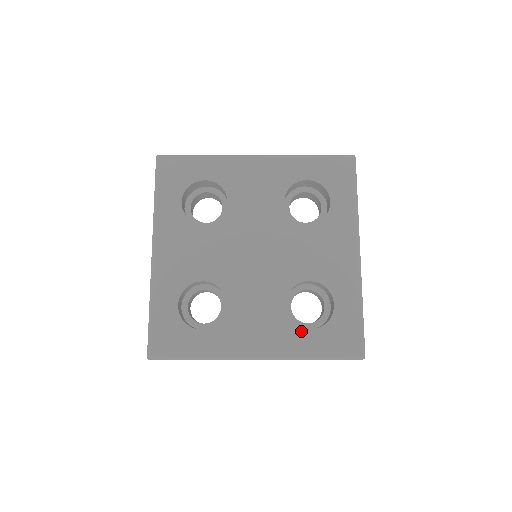
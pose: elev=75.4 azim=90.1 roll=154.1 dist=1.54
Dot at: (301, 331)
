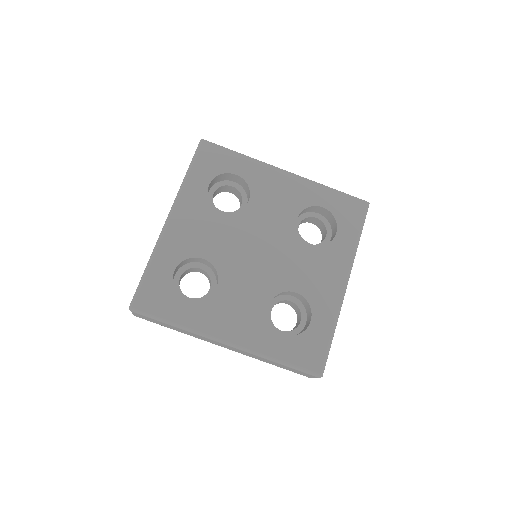
Dot at: (275, 333)
